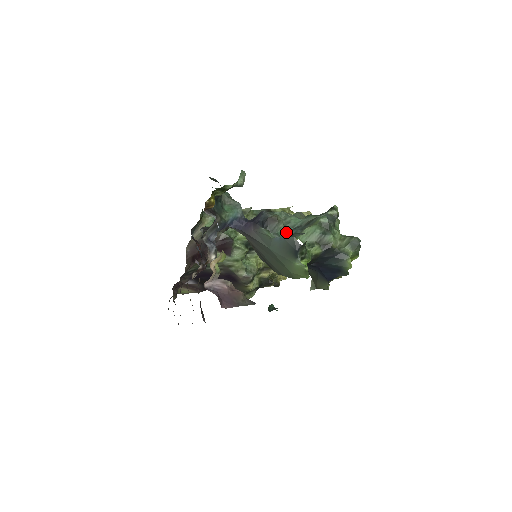
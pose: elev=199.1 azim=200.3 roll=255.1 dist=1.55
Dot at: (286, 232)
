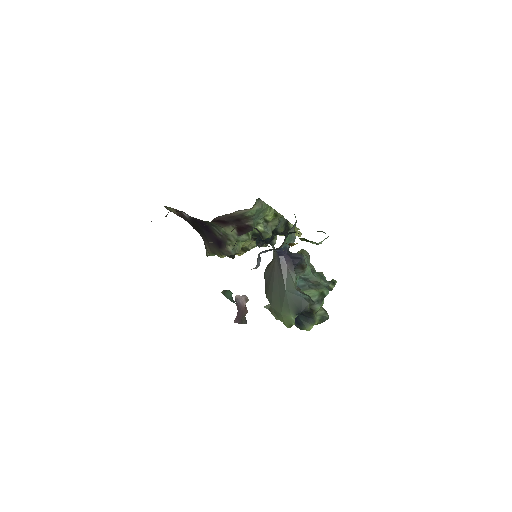
Dot at: (299, 278)
